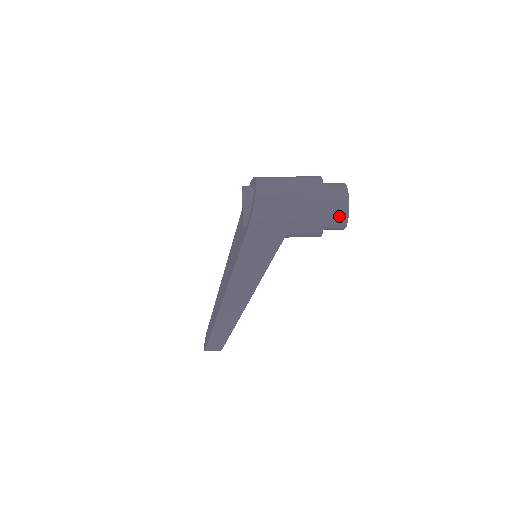
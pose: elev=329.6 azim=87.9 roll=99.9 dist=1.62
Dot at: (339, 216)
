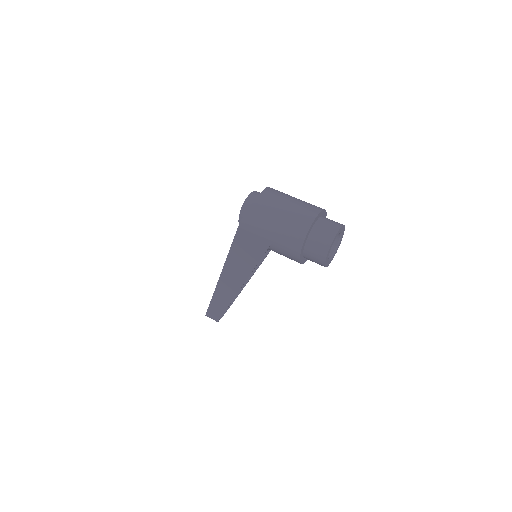
Dot at: (318, 253)
